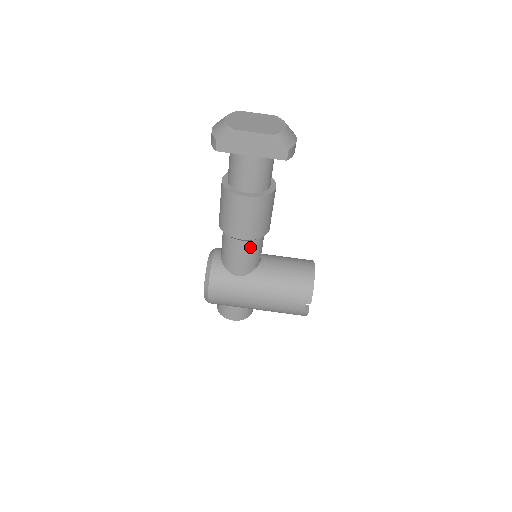
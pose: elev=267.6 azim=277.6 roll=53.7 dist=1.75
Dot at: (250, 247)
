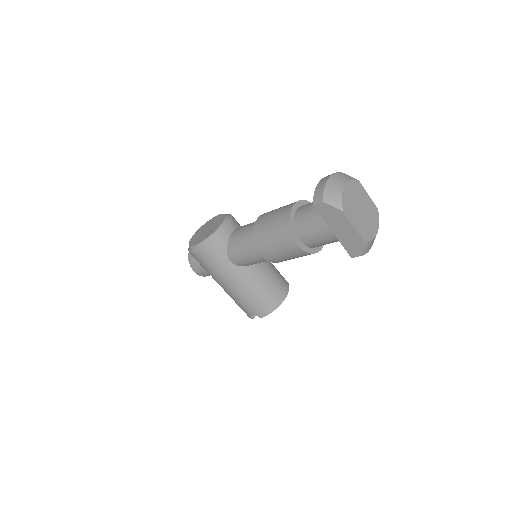
Dot at: (260, 259)
